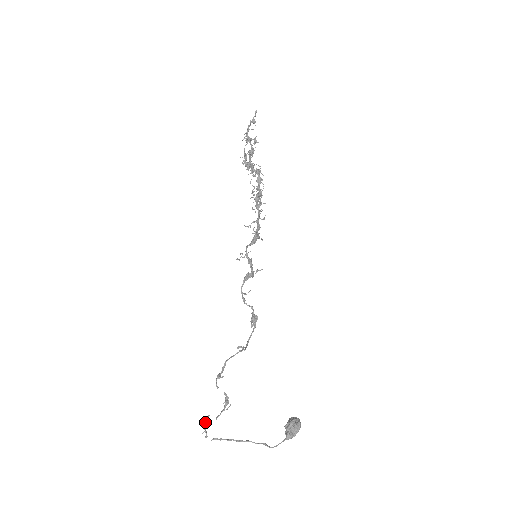
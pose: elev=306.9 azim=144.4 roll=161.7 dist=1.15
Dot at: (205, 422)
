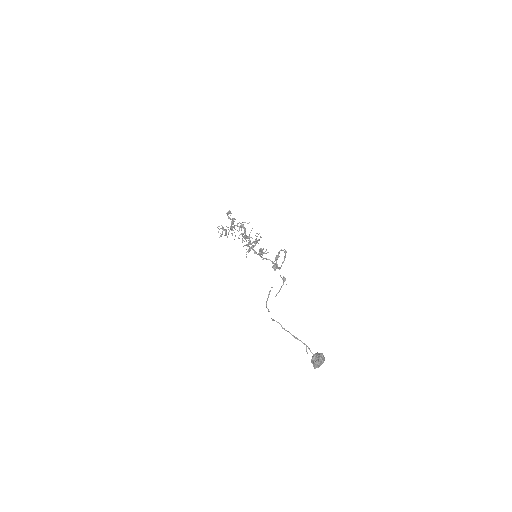
Dot at: (267, 298)
